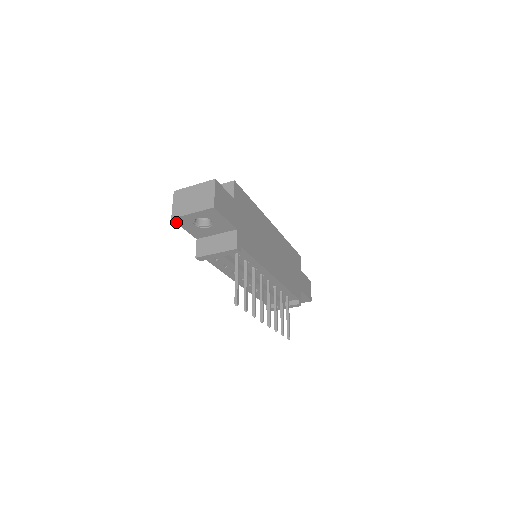
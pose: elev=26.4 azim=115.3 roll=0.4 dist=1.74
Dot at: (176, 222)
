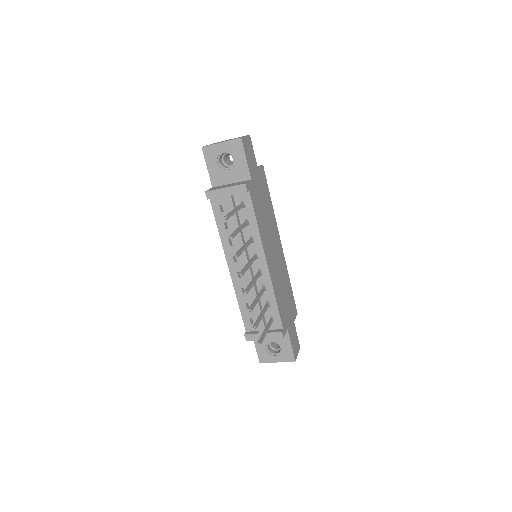
Dot at: (204, 154)
